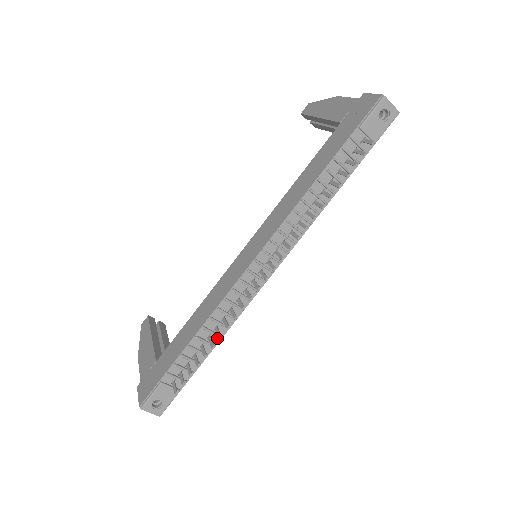
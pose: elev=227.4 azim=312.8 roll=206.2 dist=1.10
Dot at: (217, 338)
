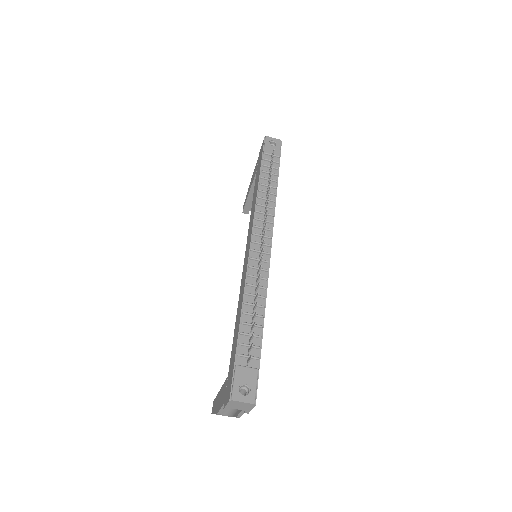
Dot at: (261, 310)
